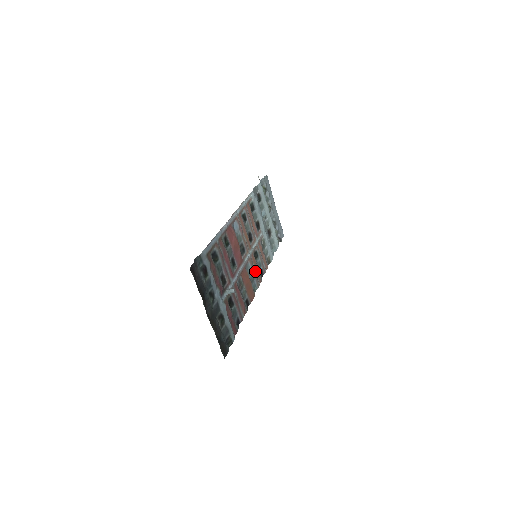
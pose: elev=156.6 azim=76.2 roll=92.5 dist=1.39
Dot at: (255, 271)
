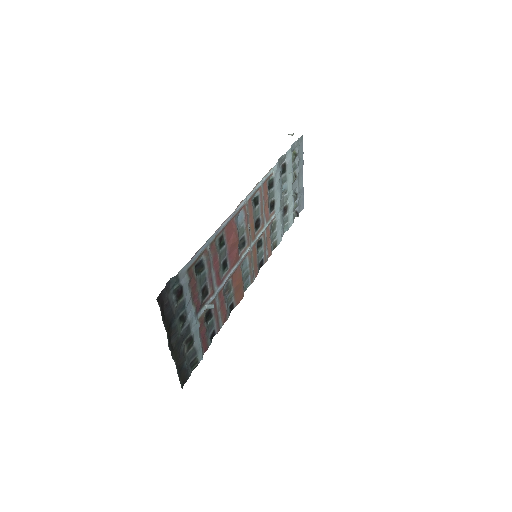
Dot at: (253, 264)
